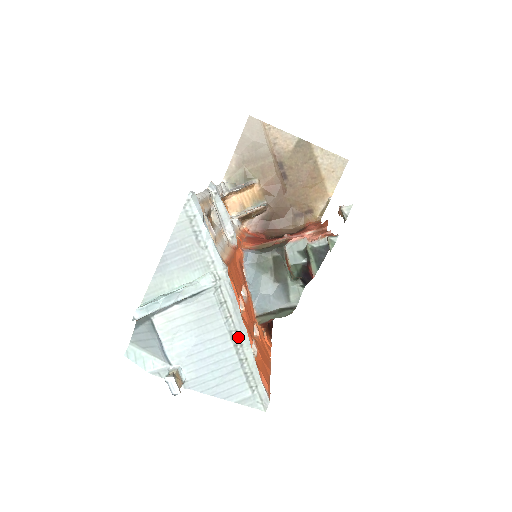
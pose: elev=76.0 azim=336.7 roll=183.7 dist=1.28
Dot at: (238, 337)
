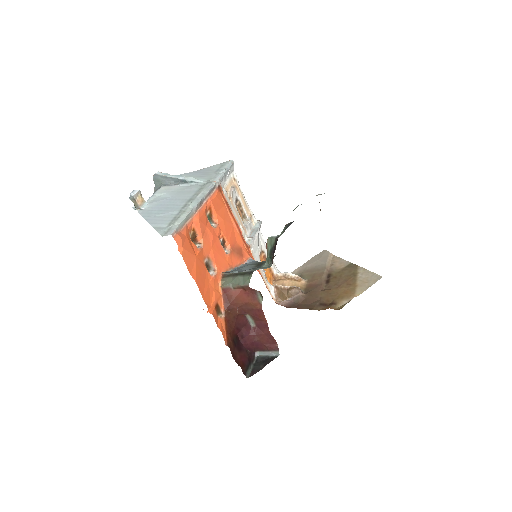
Dot at: (192, 202)
